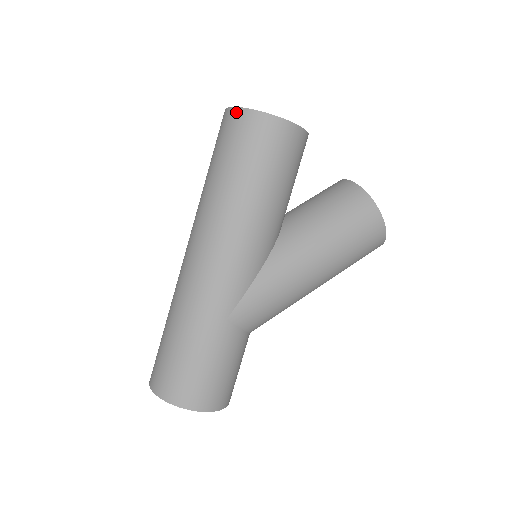
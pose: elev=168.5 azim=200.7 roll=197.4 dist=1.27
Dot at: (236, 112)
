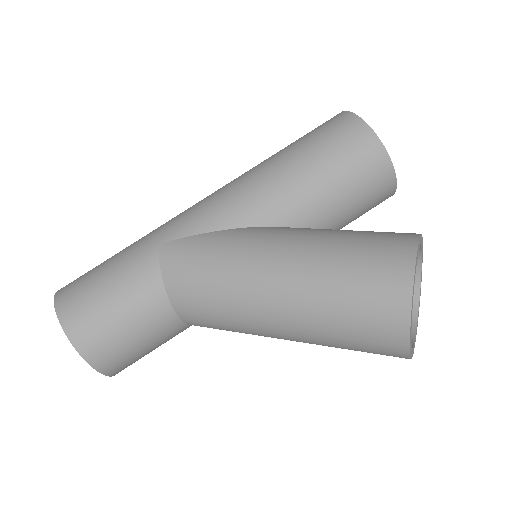
Dot at: occluded
